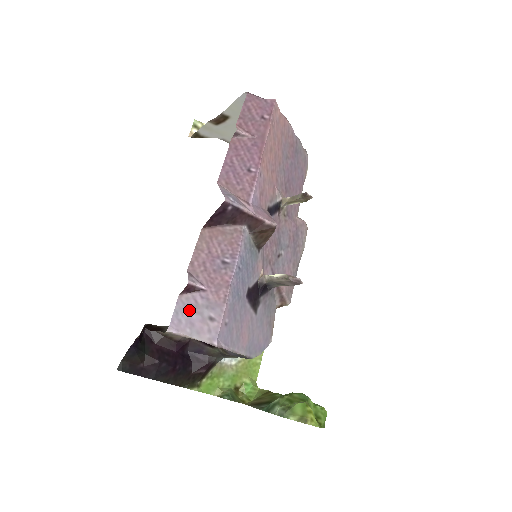
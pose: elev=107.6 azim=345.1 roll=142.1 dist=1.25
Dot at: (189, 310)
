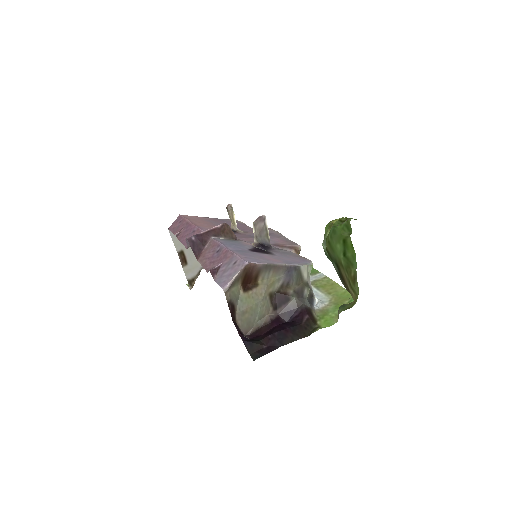
Dot at: (223, 275)
